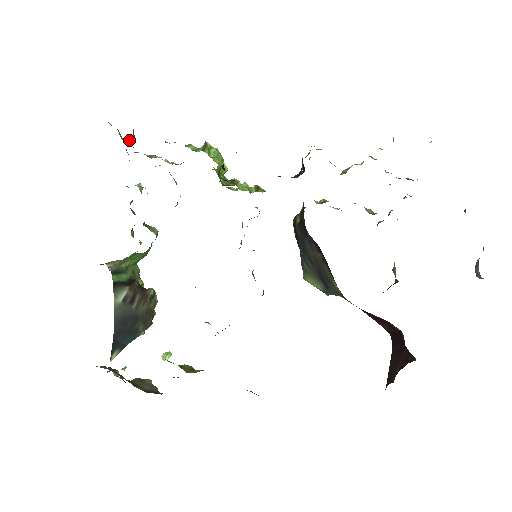
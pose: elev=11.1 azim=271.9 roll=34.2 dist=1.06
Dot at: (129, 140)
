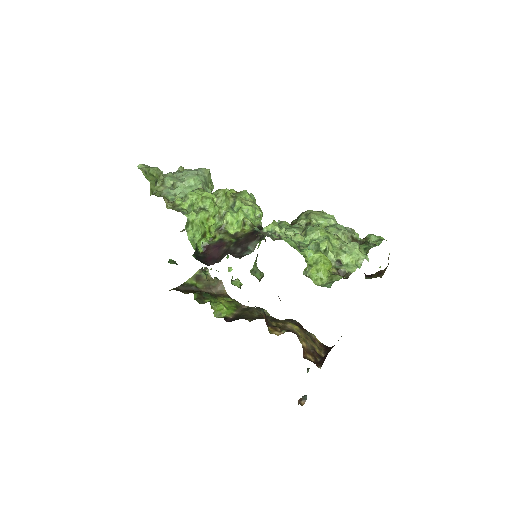
Dot at: (153, 185)
